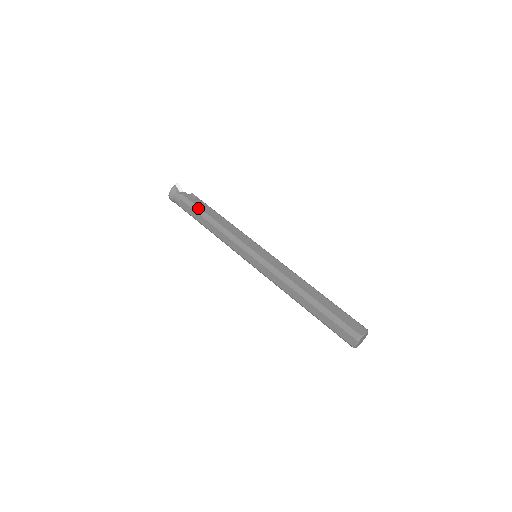
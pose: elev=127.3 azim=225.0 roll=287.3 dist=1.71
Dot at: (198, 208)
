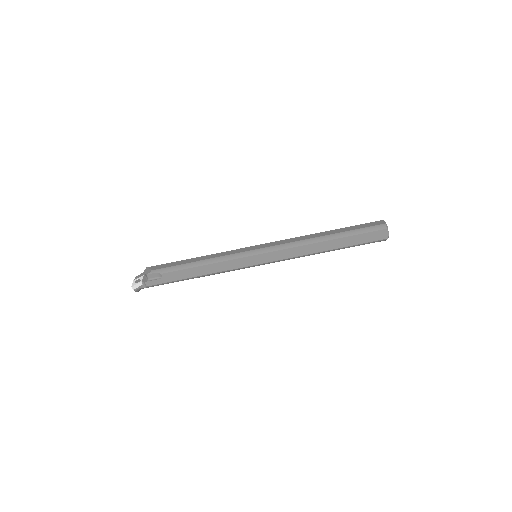
Dot at: occluded
